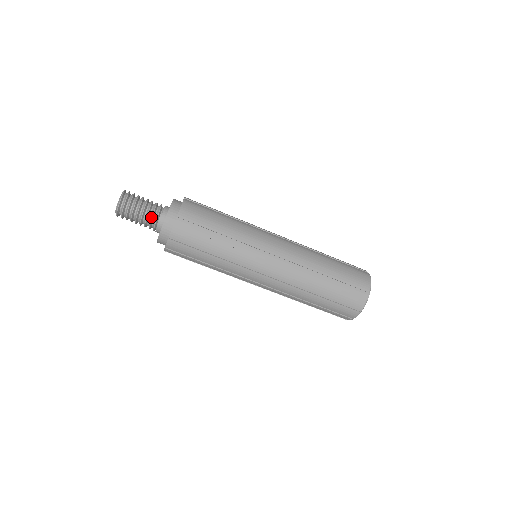
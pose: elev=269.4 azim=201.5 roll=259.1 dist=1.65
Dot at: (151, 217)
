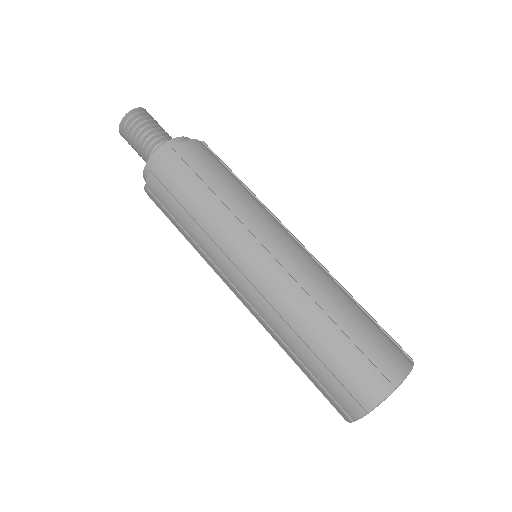
Dot at: (157, 138)
